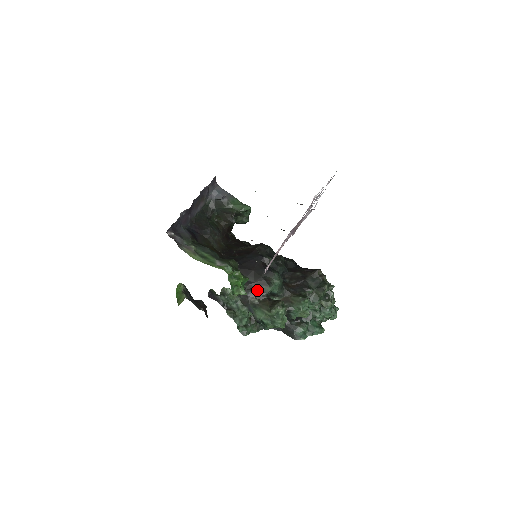
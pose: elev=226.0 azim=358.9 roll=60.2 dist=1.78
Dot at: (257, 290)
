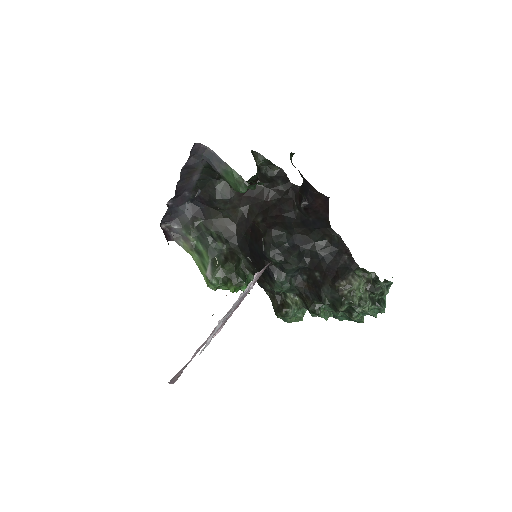
Dot at: (265, 286)
